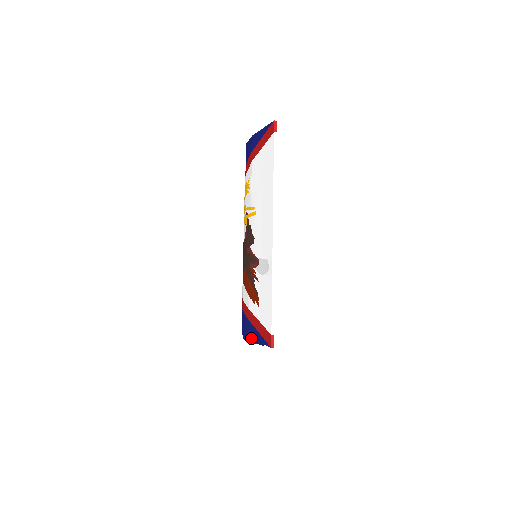
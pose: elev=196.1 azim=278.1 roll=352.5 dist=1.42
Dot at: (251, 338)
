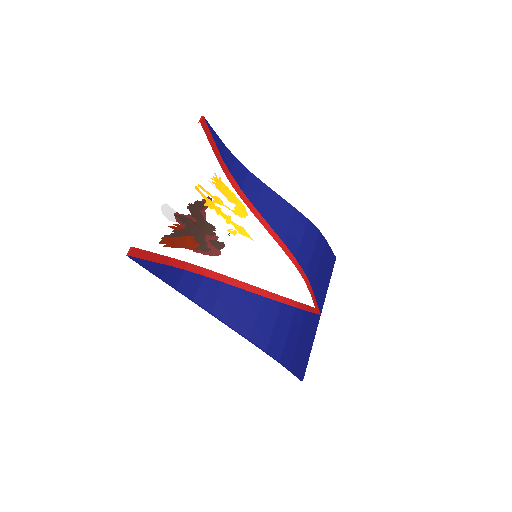
Dot at: (154, 274)
